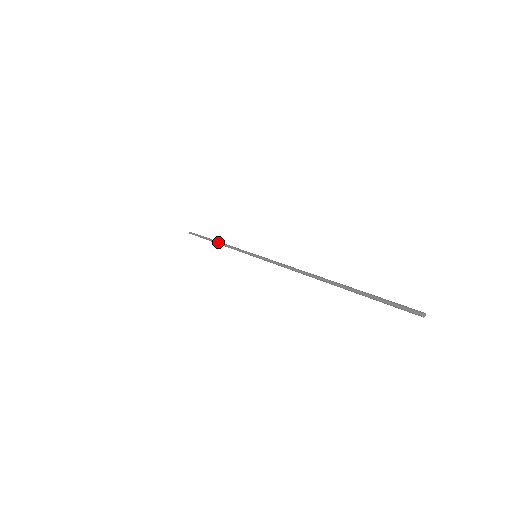
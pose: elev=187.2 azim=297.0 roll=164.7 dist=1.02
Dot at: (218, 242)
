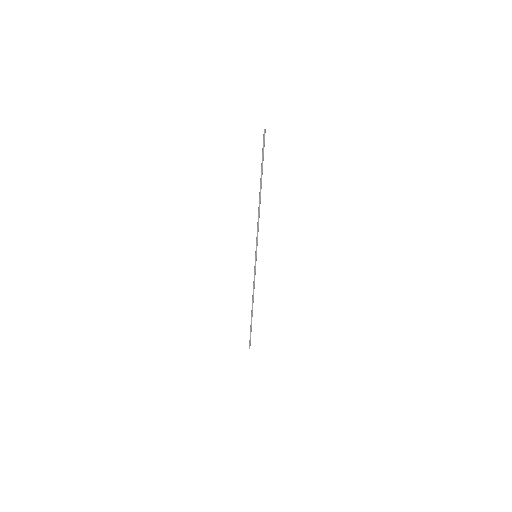
Dot at: occluded
